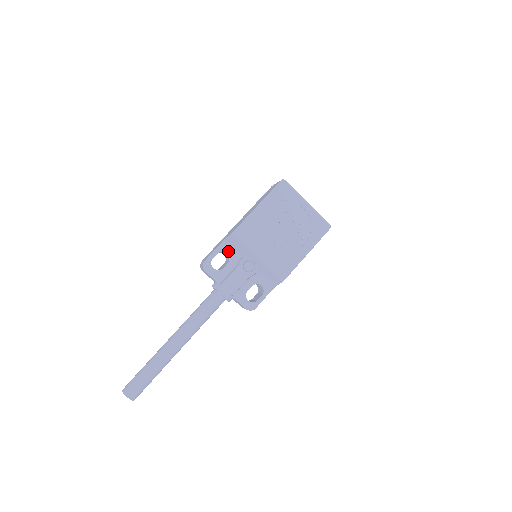
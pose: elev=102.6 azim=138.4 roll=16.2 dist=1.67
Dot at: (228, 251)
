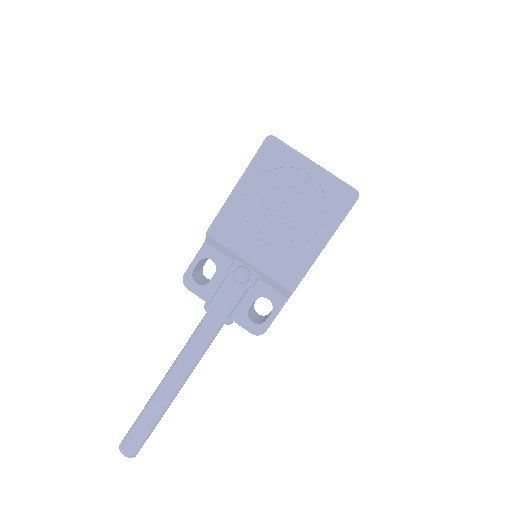
Dot at: (212, 256)
